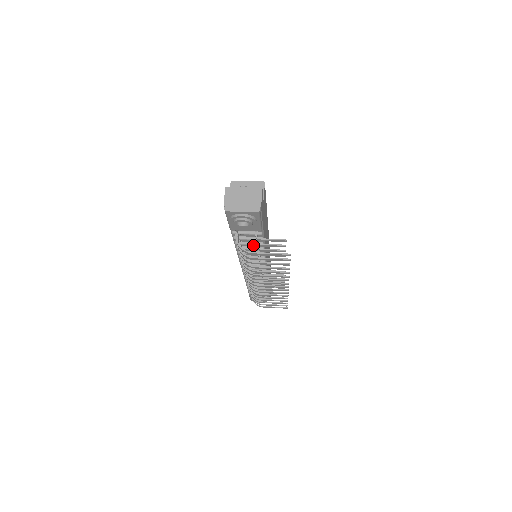
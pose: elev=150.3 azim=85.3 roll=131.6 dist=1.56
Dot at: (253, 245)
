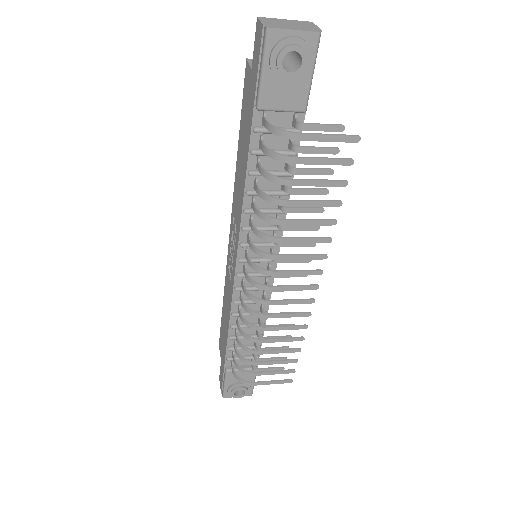
Dot at: (274, 184)
